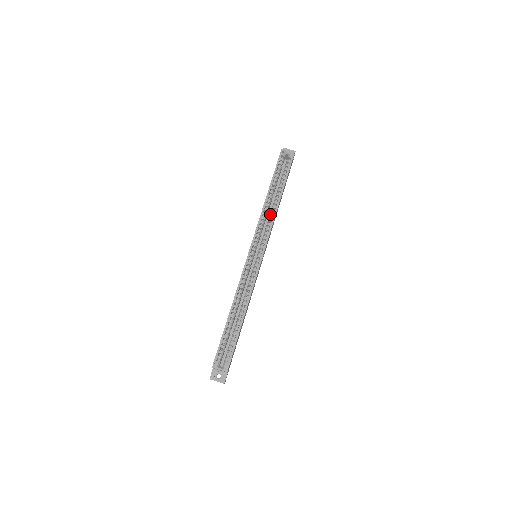
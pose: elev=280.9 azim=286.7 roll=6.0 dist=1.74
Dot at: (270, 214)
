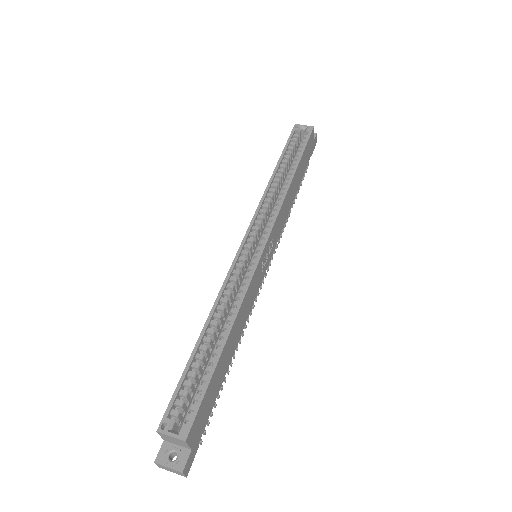
Dot at: (278, 195)
